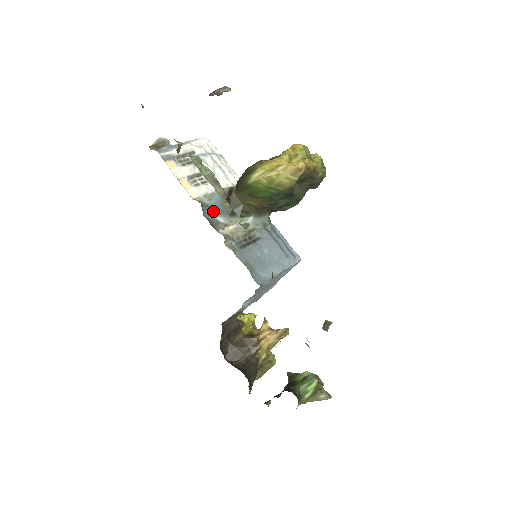
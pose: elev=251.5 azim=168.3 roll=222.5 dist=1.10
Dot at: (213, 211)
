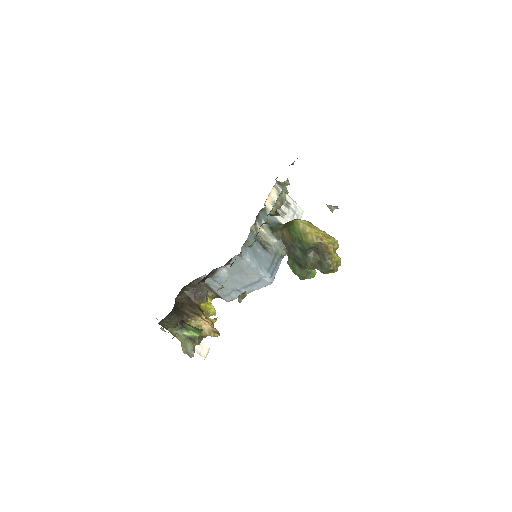
Dot at: (265, 218)
